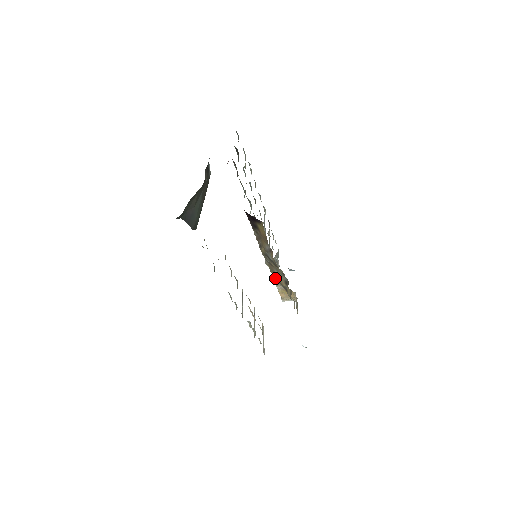
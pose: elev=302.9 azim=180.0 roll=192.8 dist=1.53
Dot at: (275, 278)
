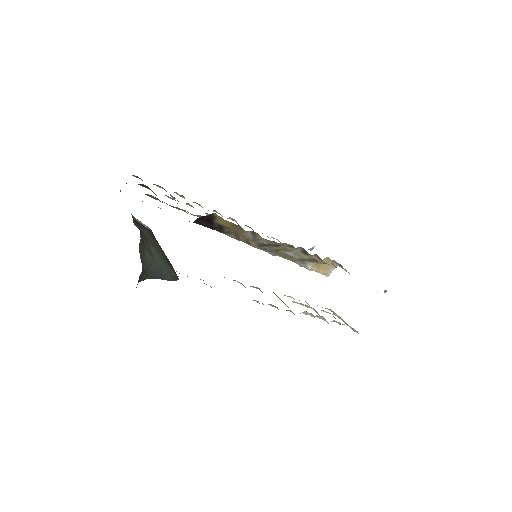
Dot at: (296, 261)
